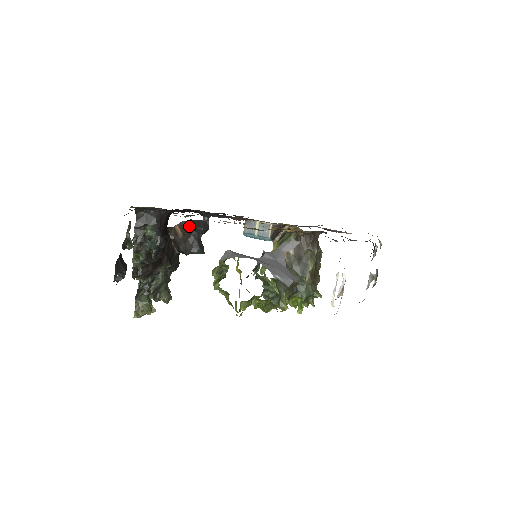
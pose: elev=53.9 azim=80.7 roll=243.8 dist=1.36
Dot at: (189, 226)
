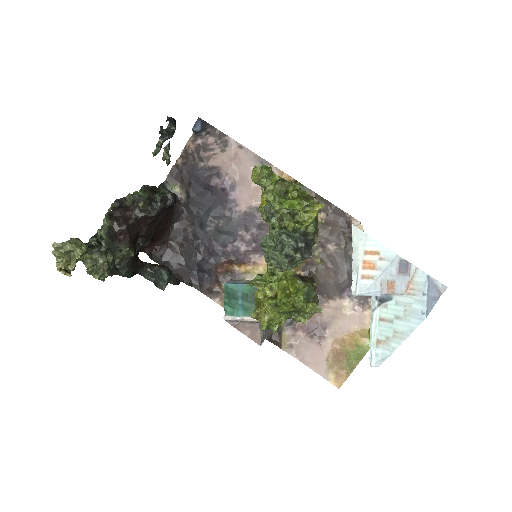
Dot at: occluded
